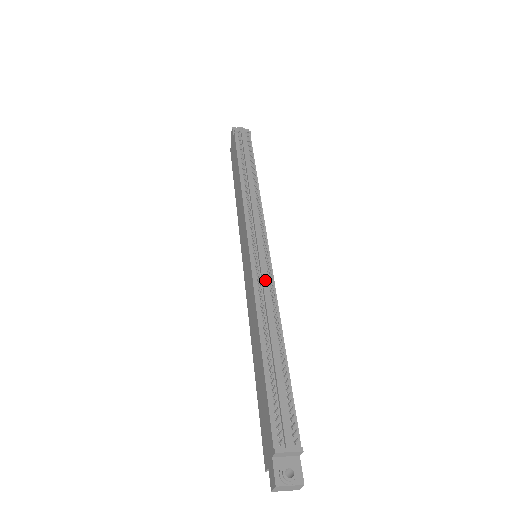
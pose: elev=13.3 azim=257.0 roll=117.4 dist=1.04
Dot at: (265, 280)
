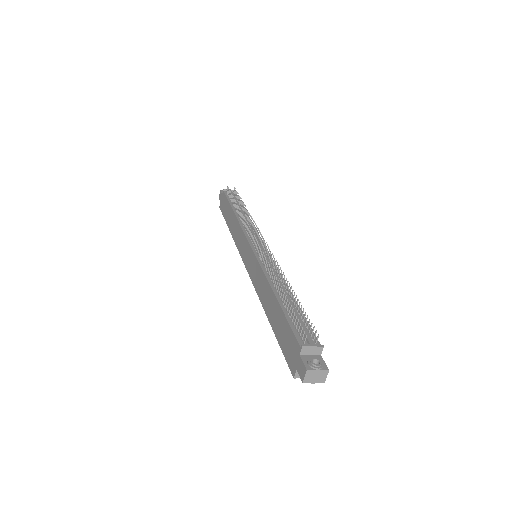
Dot at: (268, 261)
